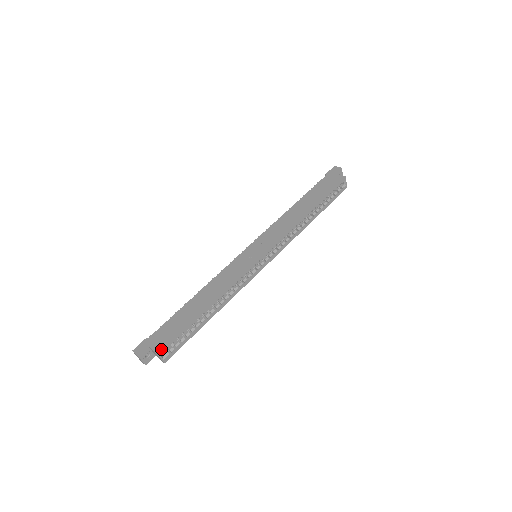
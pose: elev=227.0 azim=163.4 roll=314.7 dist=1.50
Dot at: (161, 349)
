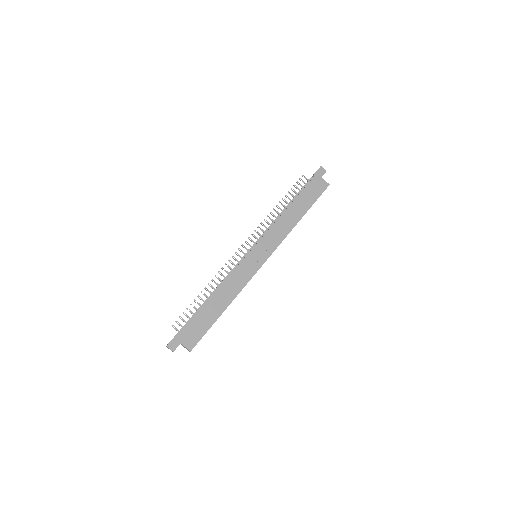
Dot at: (193, 347)
